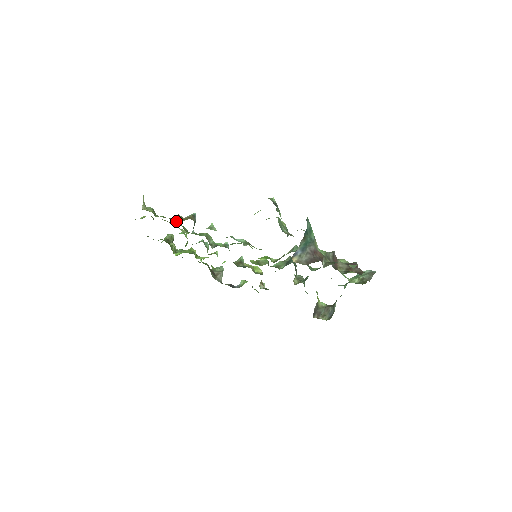
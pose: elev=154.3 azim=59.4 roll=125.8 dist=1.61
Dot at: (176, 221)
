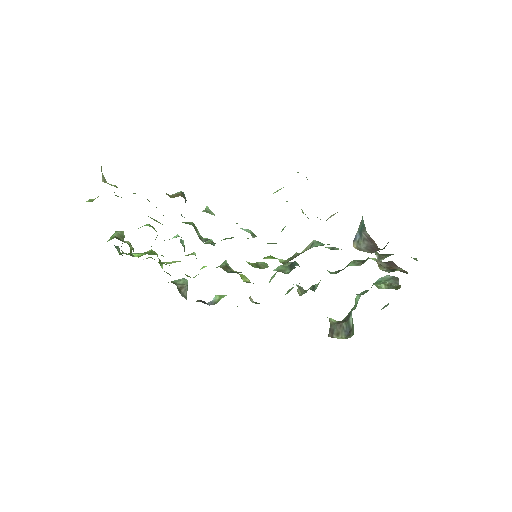
Dot at: occluded
